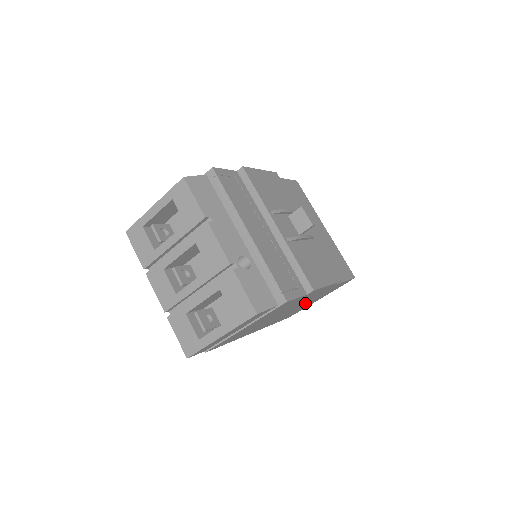
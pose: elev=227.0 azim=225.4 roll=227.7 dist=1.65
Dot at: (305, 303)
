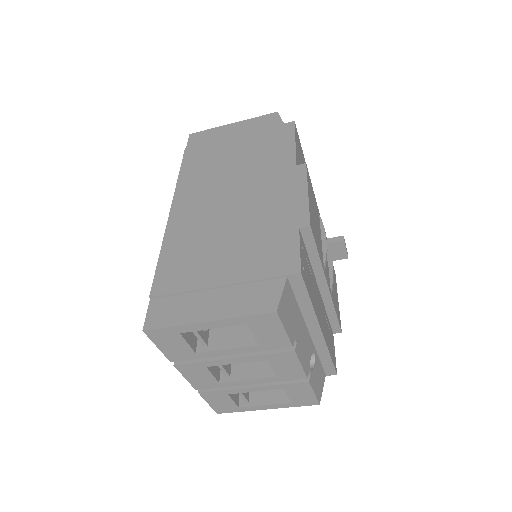
Dot at: occluded
